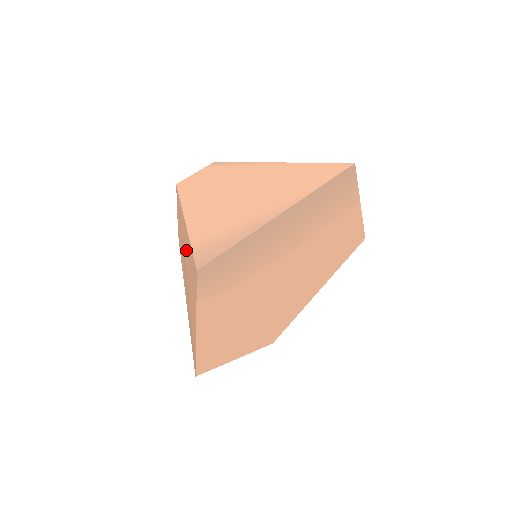
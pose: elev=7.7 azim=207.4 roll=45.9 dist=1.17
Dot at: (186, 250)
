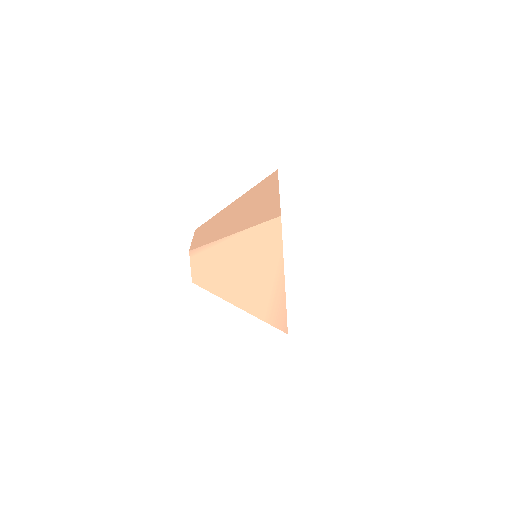
Dot at: occluded
